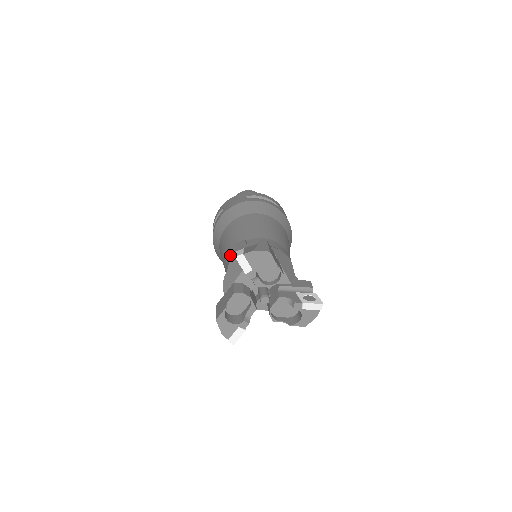
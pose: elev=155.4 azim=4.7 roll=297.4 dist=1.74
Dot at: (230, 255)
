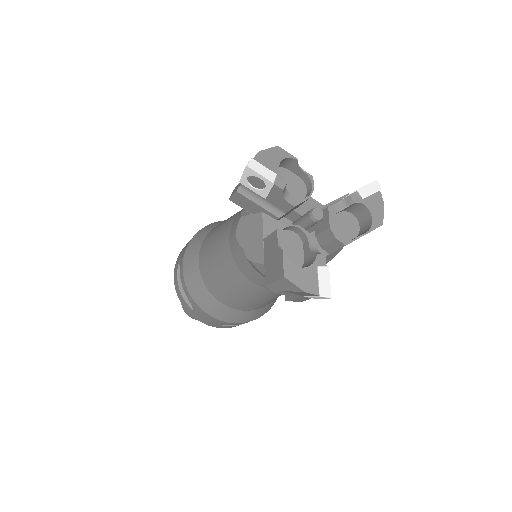
Dot at: (231, 241)
